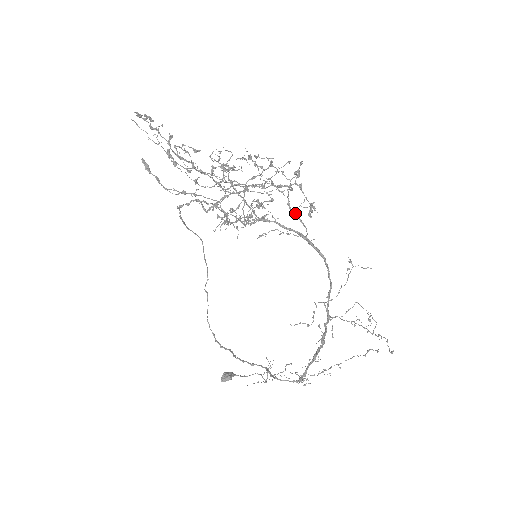
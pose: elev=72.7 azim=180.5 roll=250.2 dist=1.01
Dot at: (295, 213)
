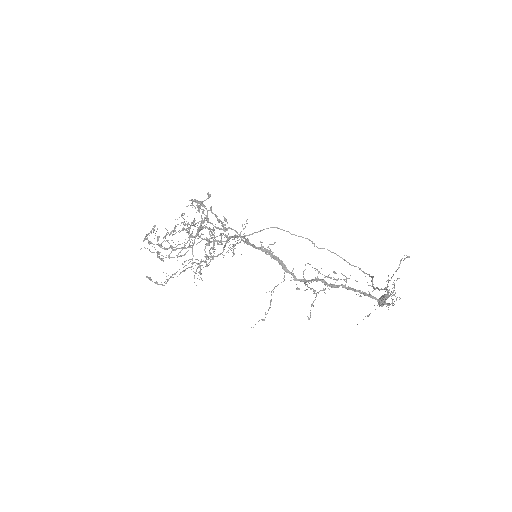
Dot at: occluded
